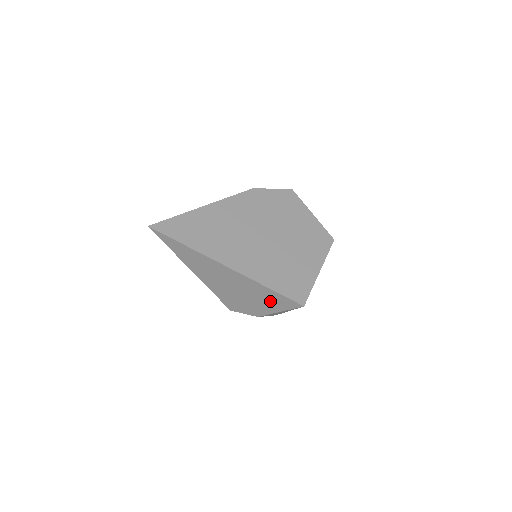
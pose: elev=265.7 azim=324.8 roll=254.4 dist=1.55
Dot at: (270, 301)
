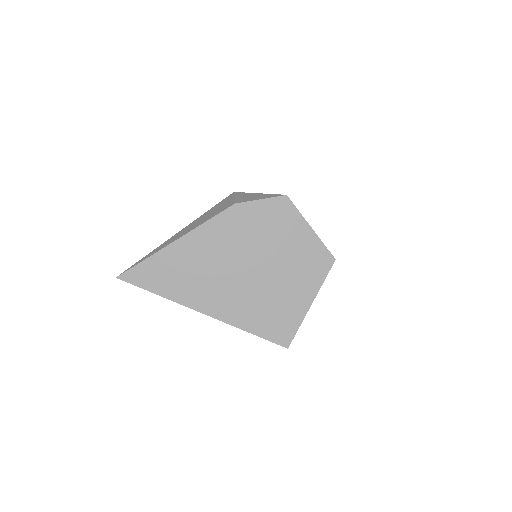
Dot at: occluded
